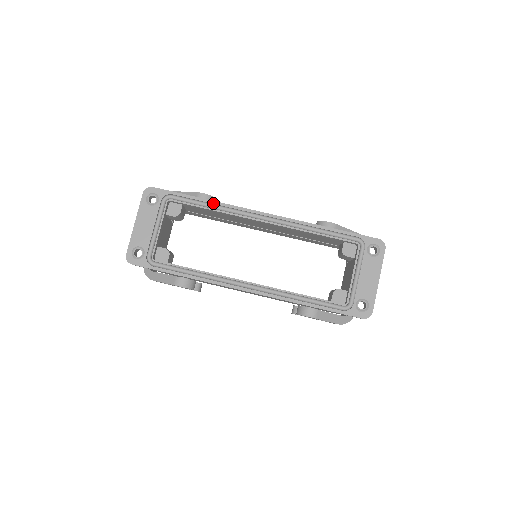
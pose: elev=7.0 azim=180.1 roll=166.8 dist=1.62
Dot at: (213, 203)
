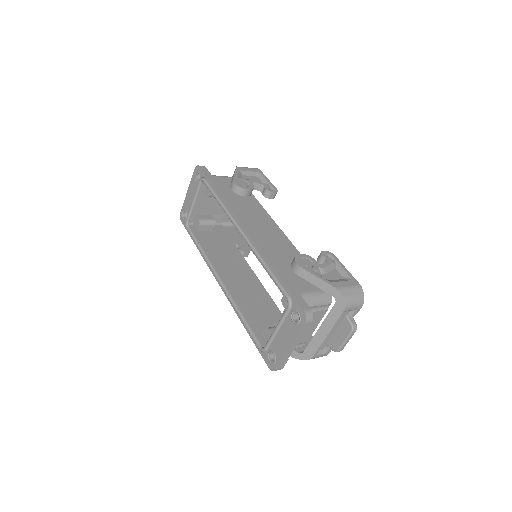
Dot at: (221, 199)
